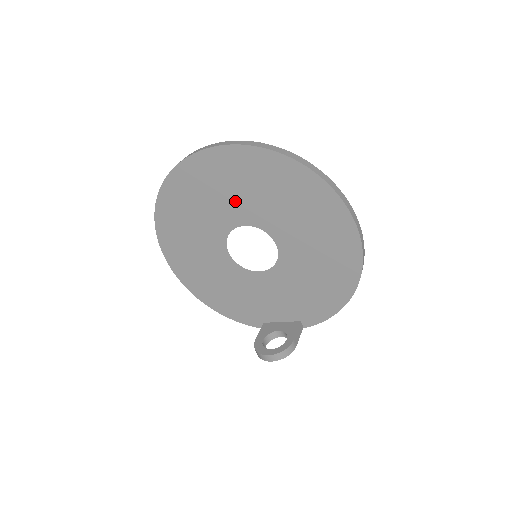
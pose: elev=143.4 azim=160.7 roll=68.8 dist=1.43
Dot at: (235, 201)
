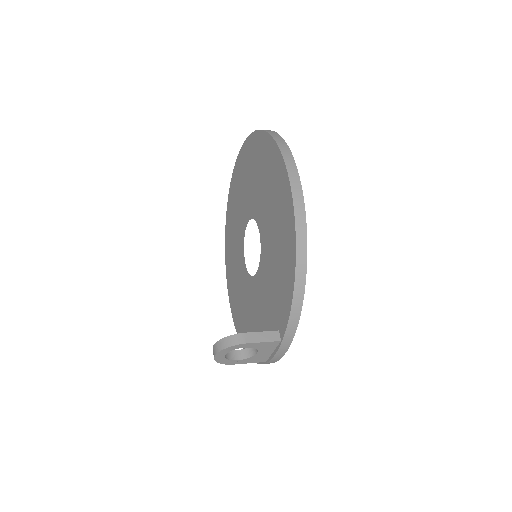
Dot at: (243, 202)
